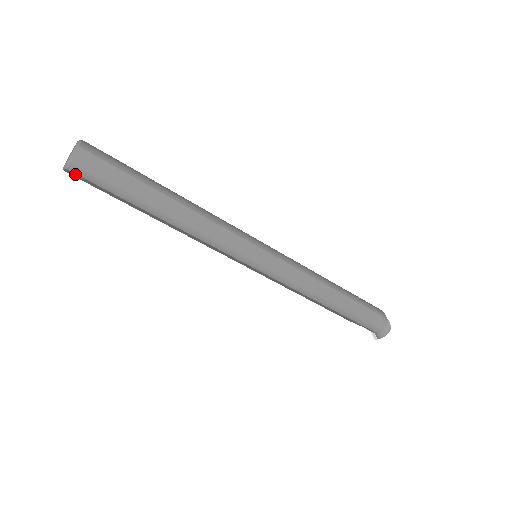
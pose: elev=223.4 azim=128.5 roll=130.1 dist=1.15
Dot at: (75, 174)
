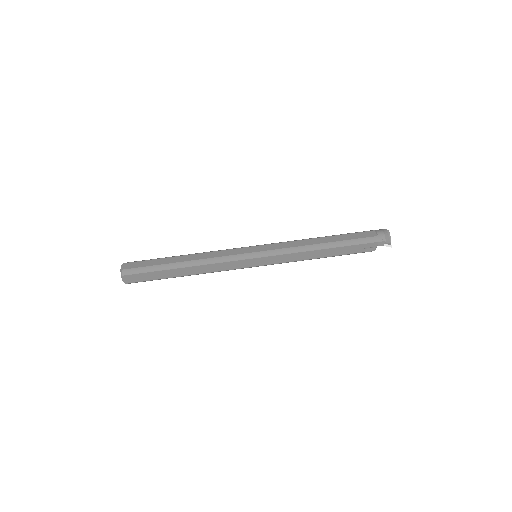
Dot at: (128, 277)
